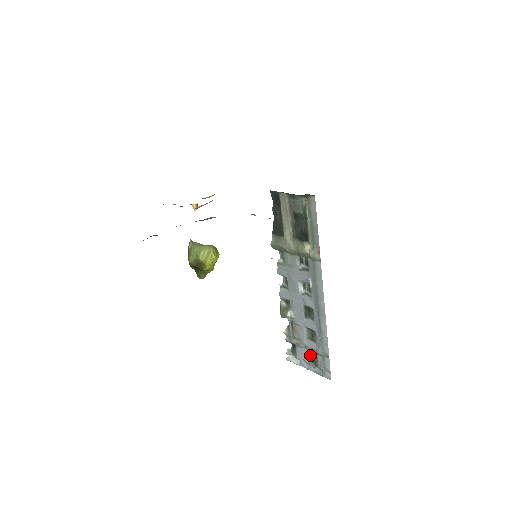
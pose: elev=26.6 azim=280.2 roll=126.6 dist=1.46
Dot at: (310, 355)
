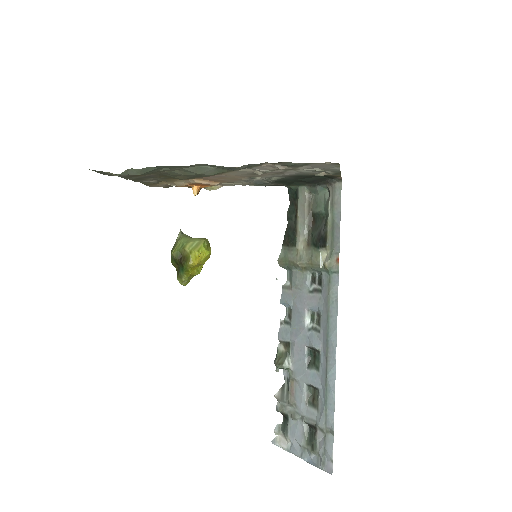
Dot at: (306, 432)
